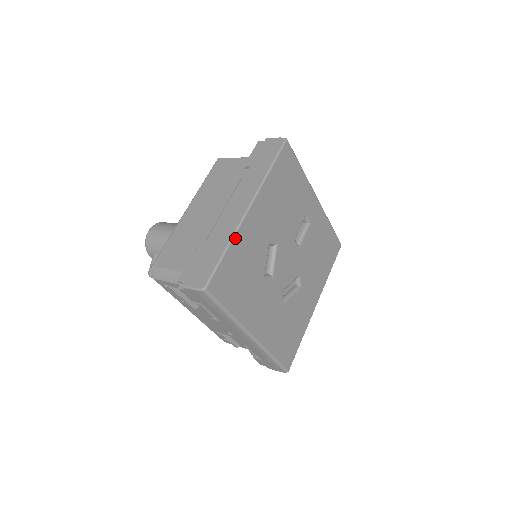
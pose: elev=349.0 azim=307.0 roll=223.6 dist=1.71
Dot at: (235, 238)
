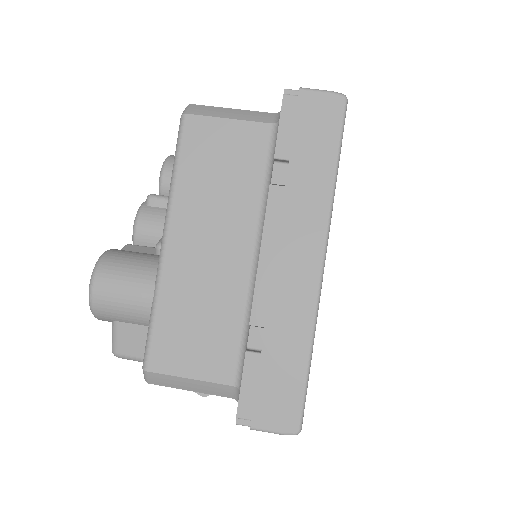
Dot at: (315, 326)
